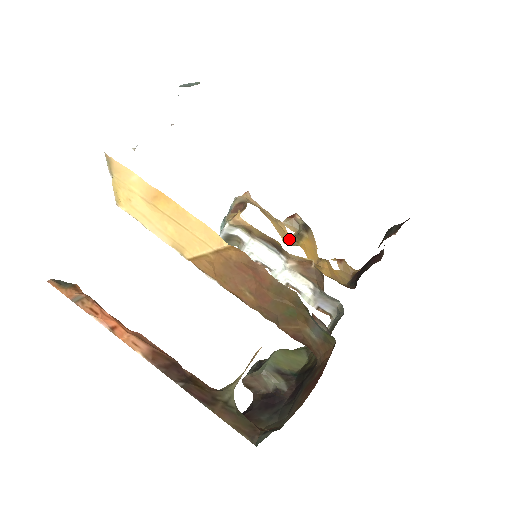
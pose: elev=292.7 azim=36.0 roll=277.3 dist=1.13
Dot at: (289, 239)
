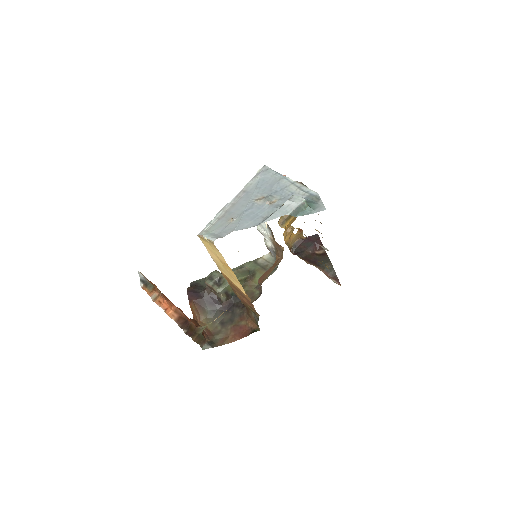
Dot at: occluded
